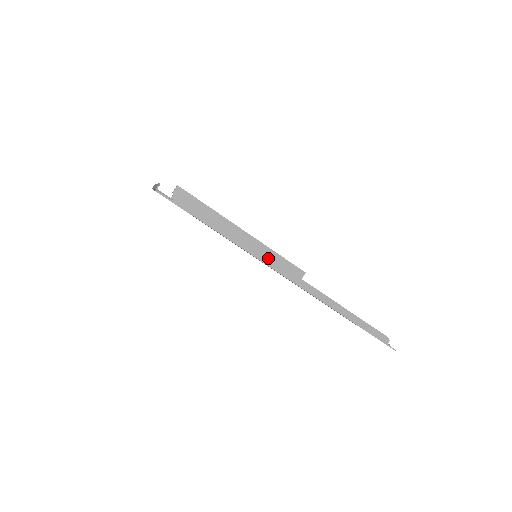
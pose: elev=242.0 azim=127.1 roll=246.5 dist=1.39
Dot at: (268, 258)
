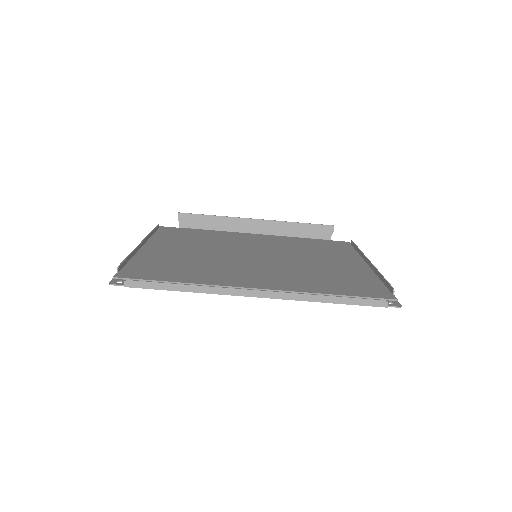
Dot at: (228, 289)
